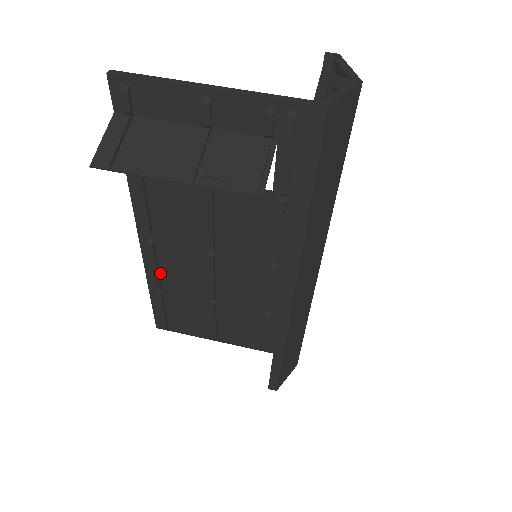
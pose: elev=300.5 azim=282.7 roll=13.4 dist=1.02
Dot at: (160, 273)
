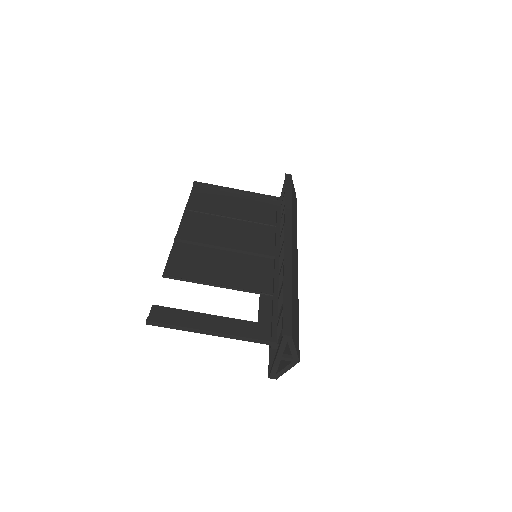
Dot at: (192, 222)
